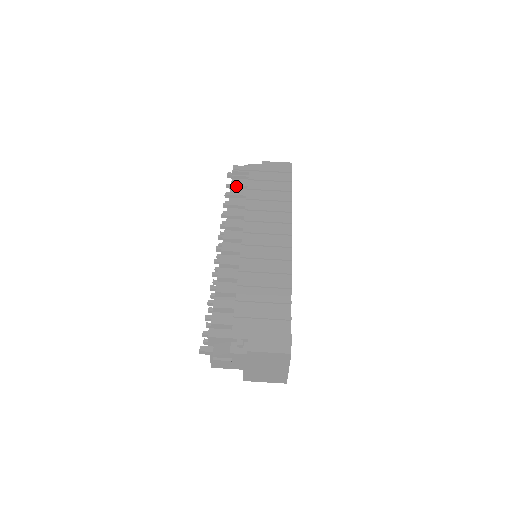
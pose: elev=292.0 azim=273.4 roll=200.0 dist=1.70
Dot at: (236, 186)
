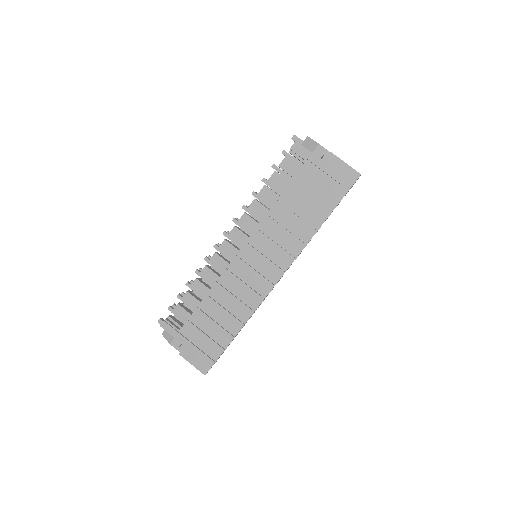
Dot at: (283, 170)
